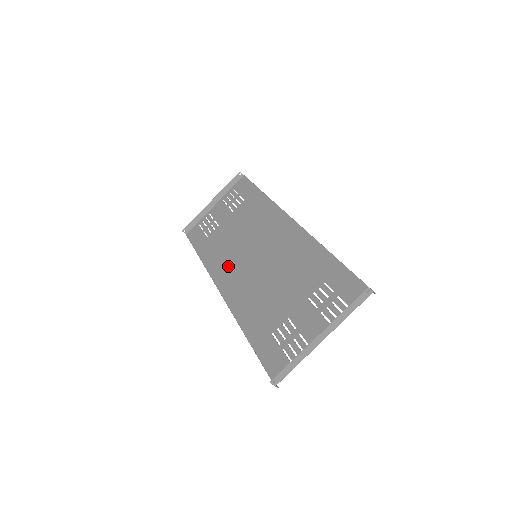
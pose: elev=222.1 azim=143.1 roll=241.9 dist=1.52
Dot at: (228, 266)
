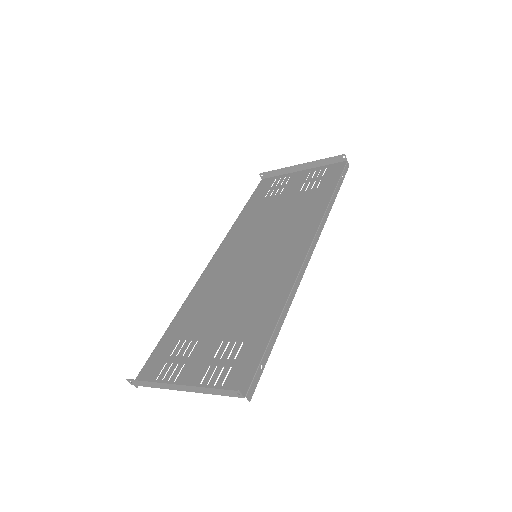
Dot at: (238, 243)
